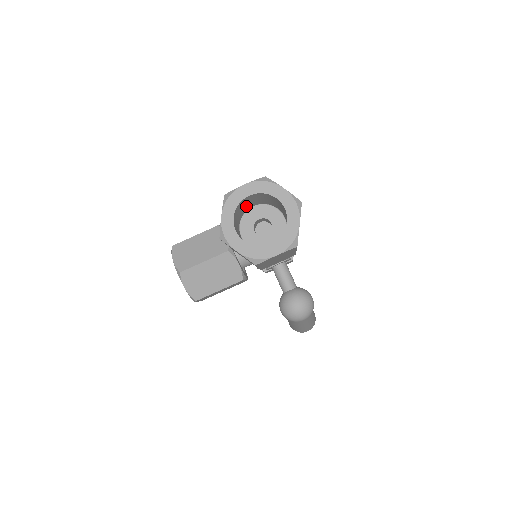
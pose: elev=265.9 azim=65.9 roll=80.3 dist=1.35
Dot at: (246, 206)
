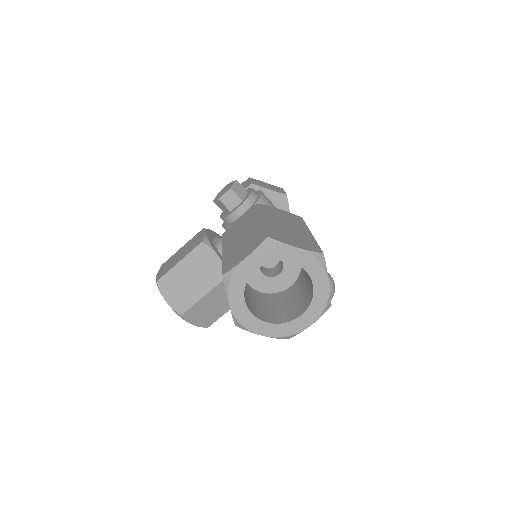
Dot at: occluded
